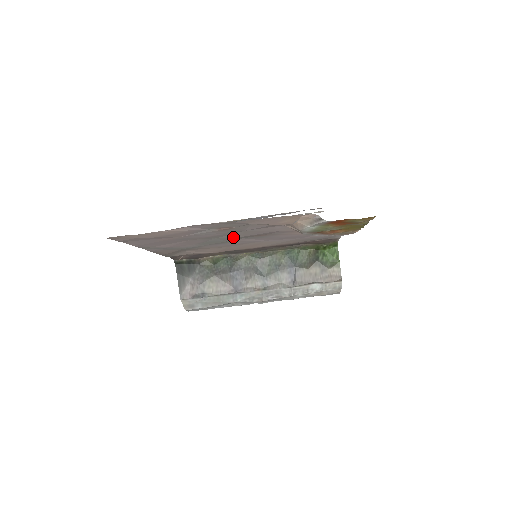
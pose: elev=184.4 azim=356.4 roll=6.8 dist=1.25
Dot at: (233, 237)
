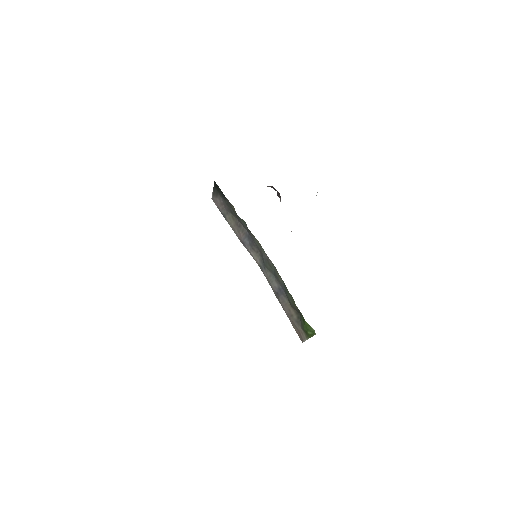
Dot at: occluded
